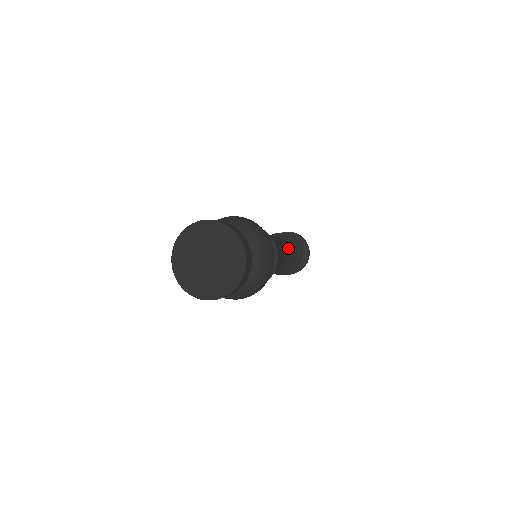
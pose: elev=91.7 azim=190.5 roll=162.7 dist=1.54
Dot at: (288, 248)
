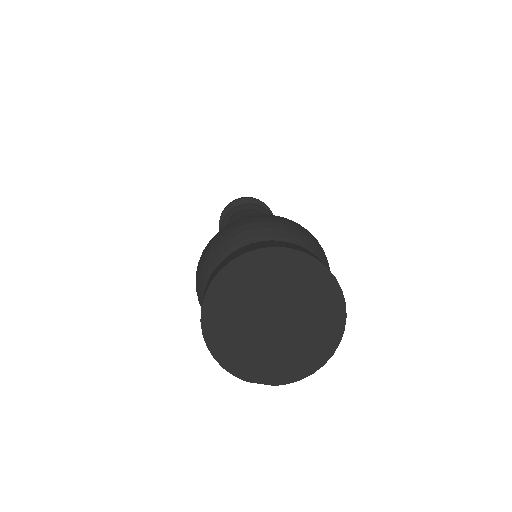
Dot at: occluded
